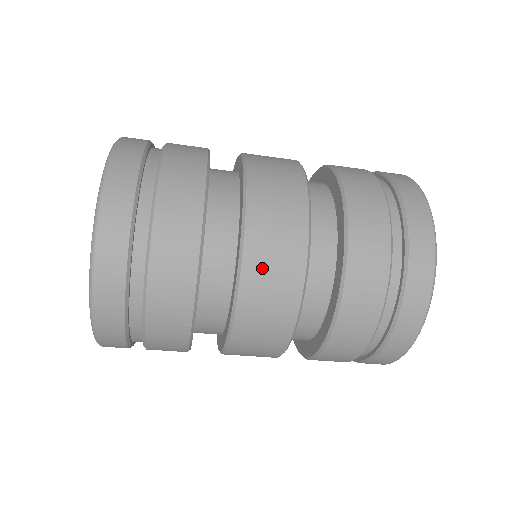
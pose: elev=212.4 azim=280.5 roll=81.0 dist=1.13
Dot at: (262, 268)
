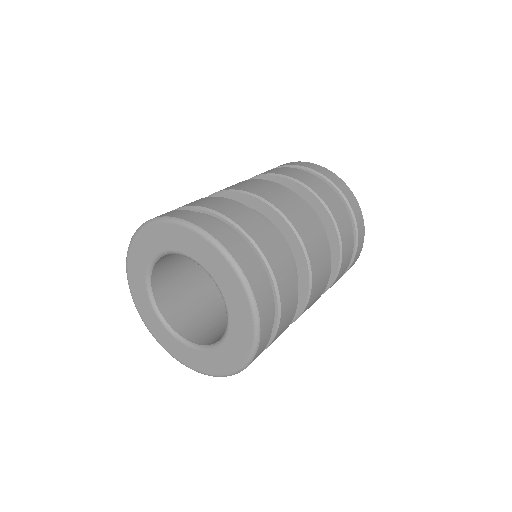
Dot at: (317, 289)
